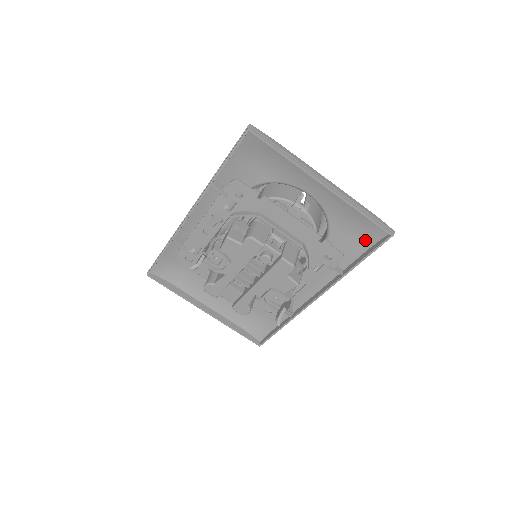
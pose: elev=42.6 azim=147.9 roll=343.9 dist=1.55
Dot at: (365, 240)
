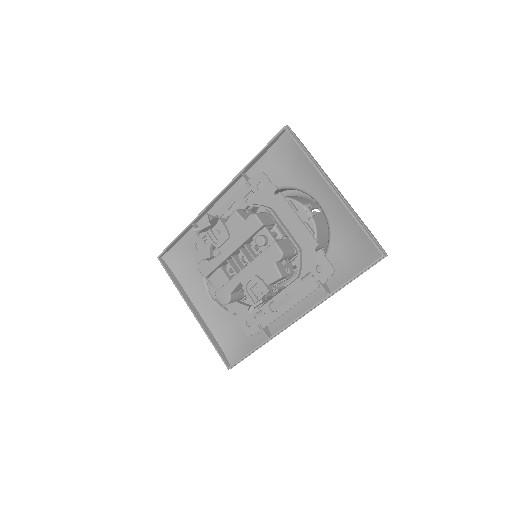
Dot at: (359, 262)
